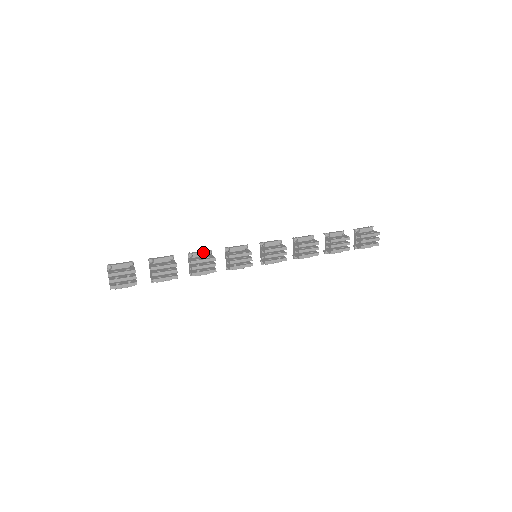
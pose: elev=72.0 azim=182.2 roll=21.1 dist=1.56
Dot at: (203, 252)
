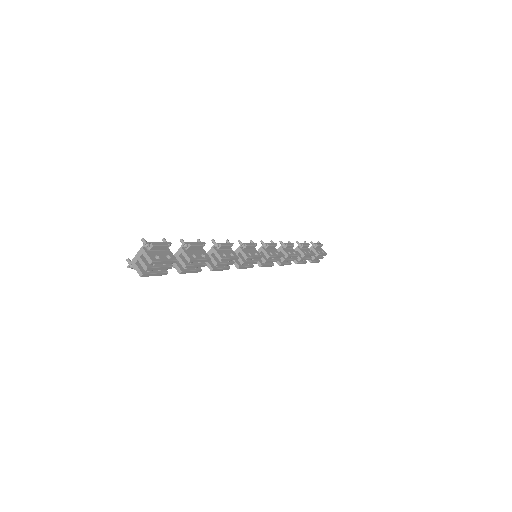
Dot at: (228, 246)
